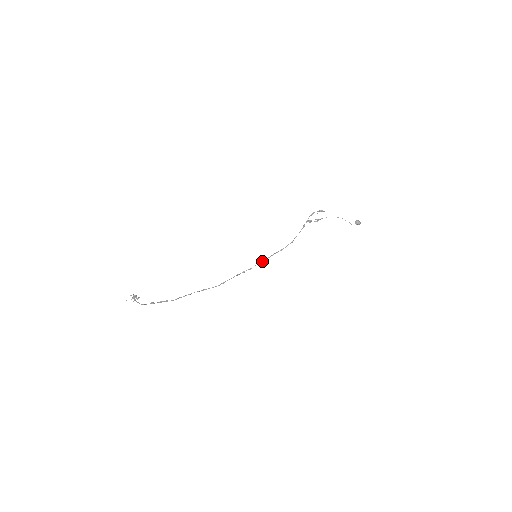
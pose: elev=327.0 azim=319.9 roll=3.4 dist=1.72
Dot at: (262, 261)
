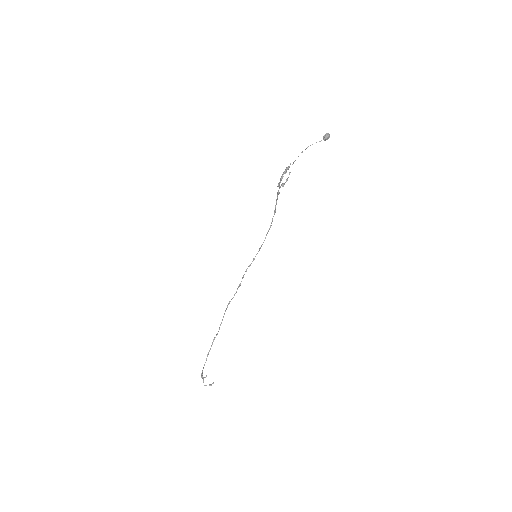
Dot at: (260, 248)
